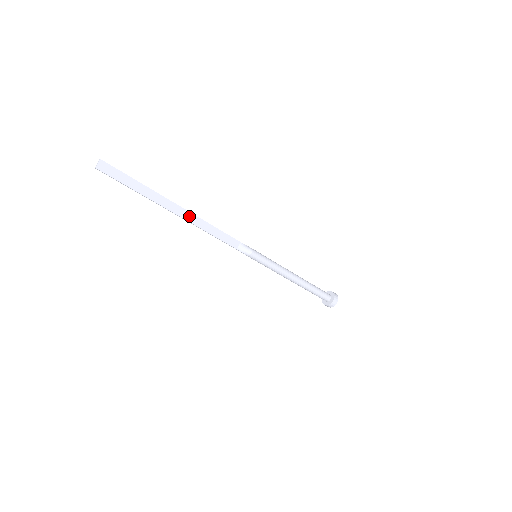
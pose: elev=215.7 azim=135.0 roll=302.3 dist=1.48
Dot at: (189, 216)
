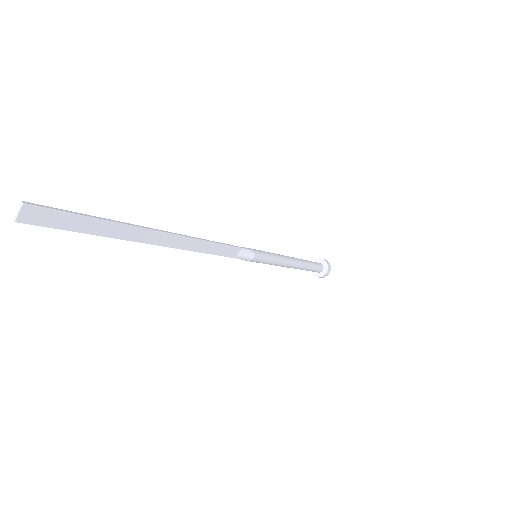
Dot at: (178, 241)
